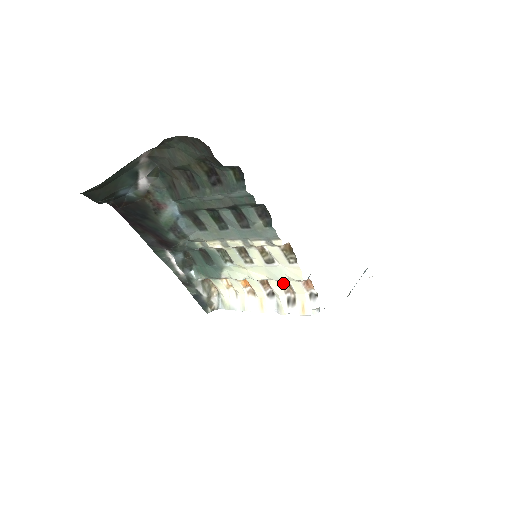
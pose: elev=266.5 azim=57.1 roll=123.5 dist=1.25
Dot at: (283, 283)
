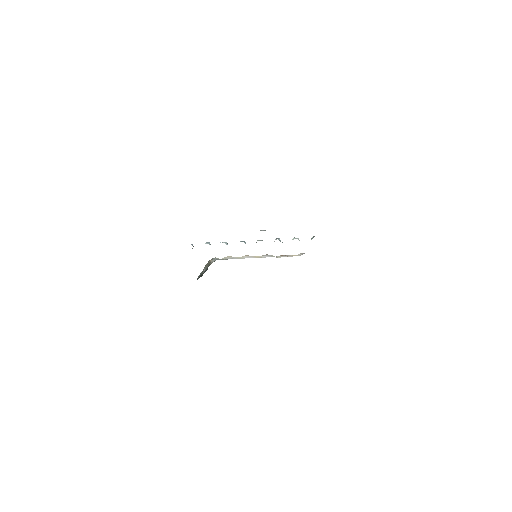
Dot at: occluded
